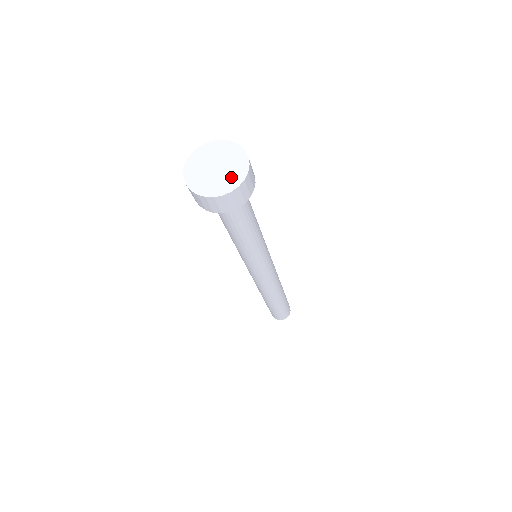
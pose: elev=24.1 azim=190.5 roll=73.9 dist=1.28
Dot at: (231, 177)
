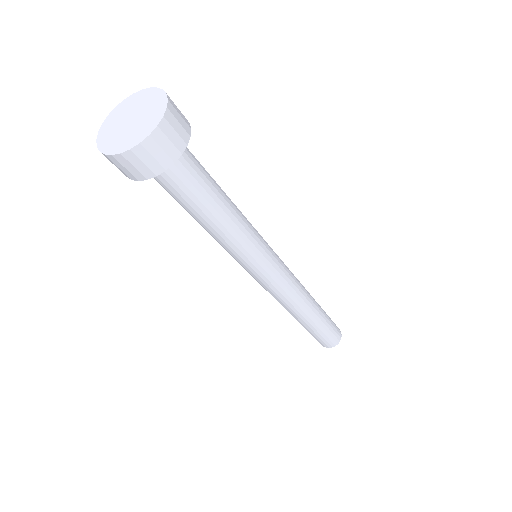
Dot at: (148, 121)
